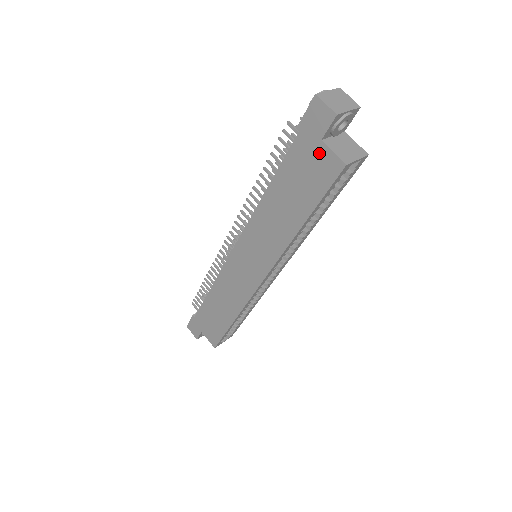
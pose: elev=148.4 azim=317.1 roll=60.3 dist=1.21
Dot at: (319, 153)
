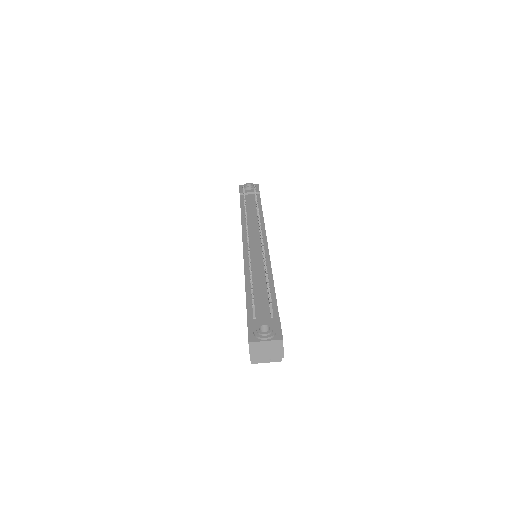
Dot at: occluded
